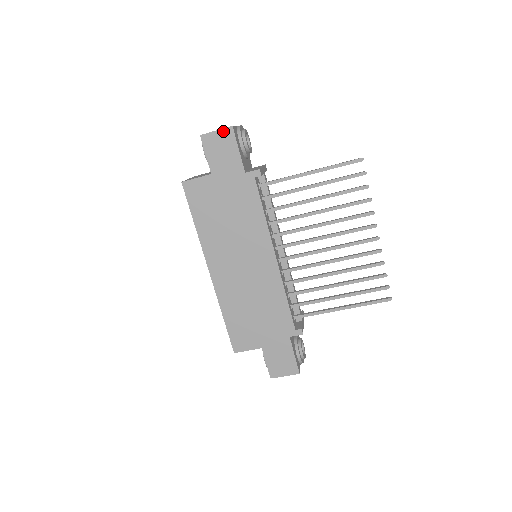
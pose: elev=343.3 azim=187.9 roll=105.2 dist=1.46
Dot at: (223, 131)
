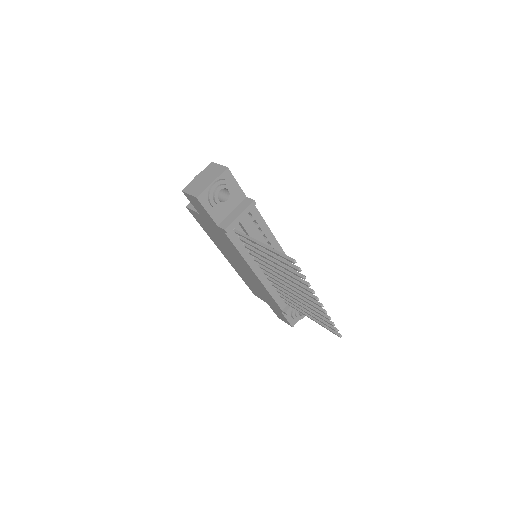
Dot at: (193, 197)
